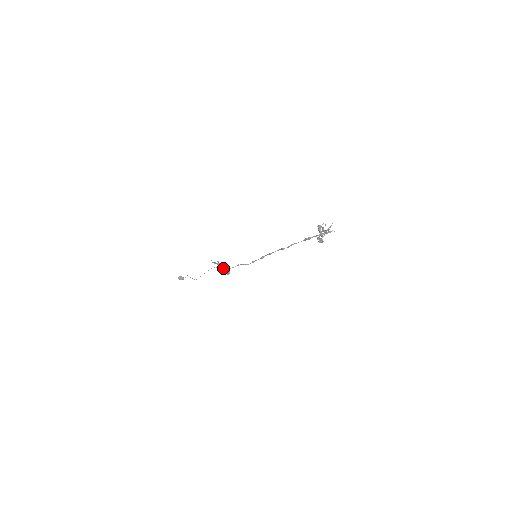
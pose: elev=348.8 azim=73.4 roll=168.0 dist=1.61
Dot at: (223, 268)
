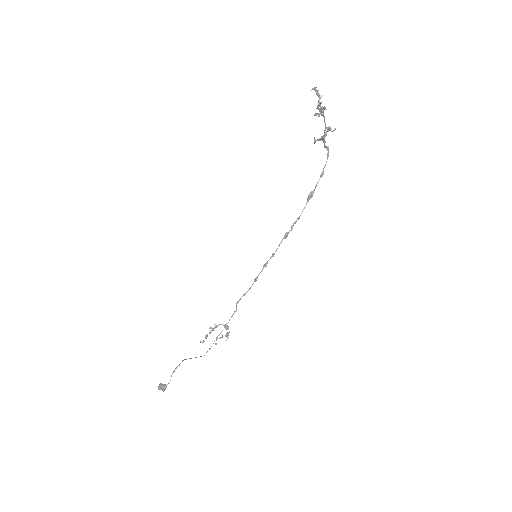
Dot at: occluded
